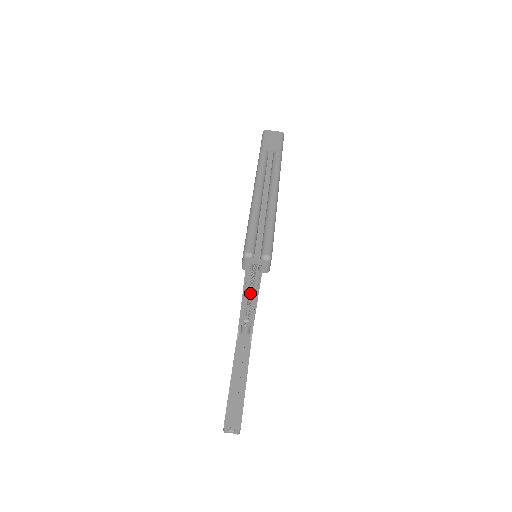
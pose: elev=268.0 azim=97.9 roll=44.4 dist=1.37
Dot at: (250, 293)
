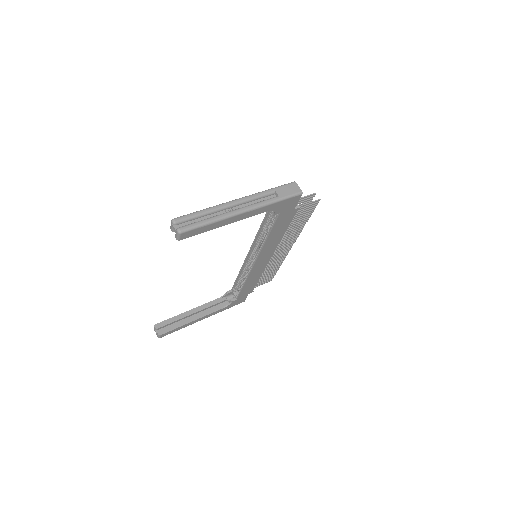
Dot at: occluded
